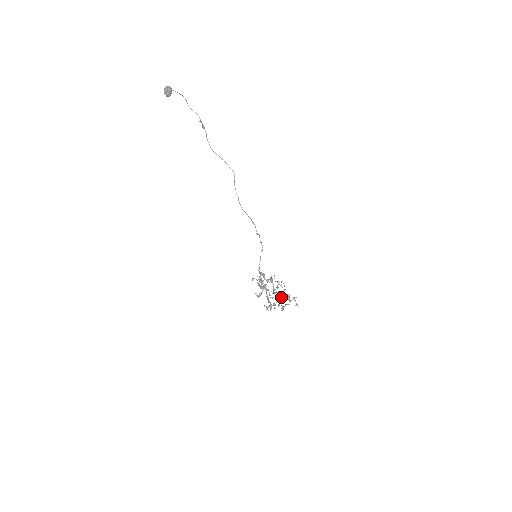
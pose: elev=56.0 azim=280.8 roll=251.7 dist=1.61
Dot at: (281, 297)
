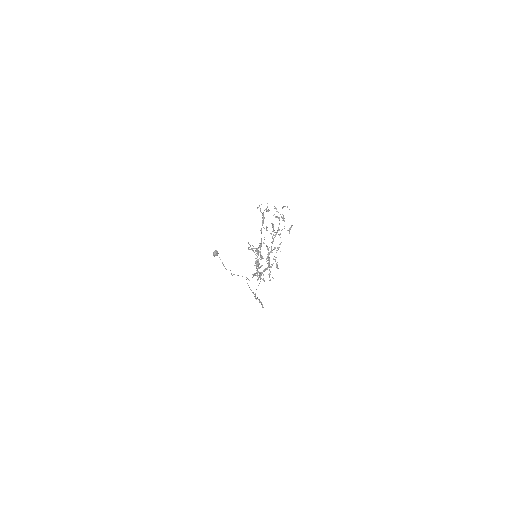
Dot at: (276, 252)
